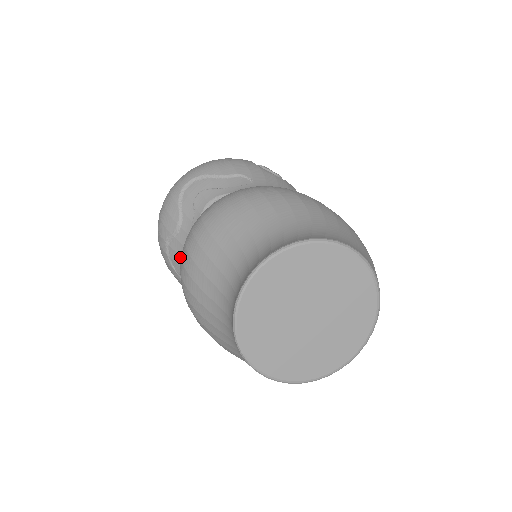
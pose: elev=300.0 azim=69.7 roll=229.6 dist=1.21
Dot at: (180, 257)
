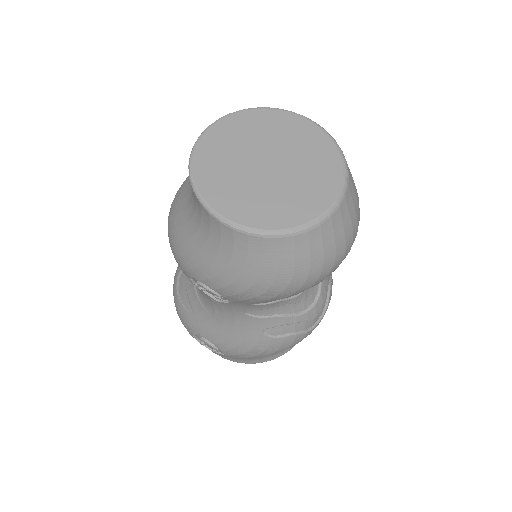
Dot at: (187, 281)
